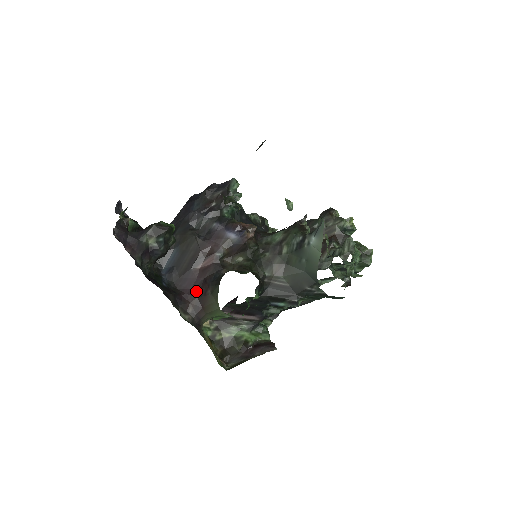
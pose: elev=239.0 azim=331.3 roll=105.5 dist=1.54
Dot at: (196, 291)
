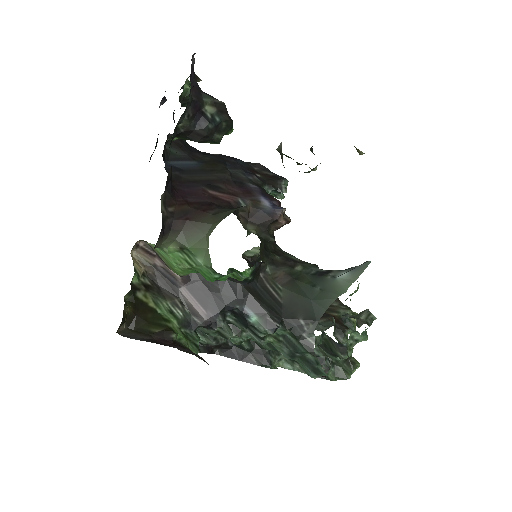
Dot at: (193, 202)
